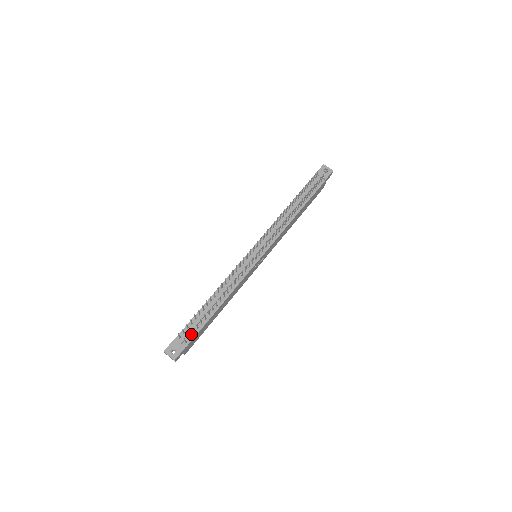
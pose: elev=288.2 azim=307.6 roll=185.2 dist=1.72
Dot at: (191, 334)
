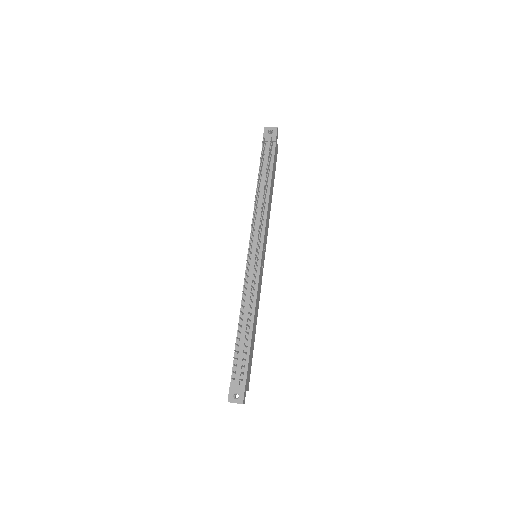
Dot at: (242, 369)
